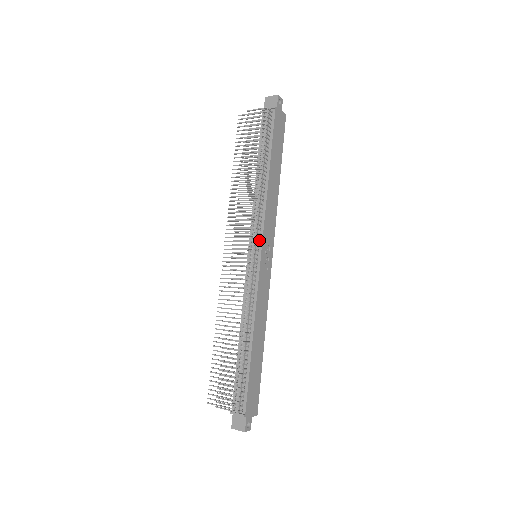
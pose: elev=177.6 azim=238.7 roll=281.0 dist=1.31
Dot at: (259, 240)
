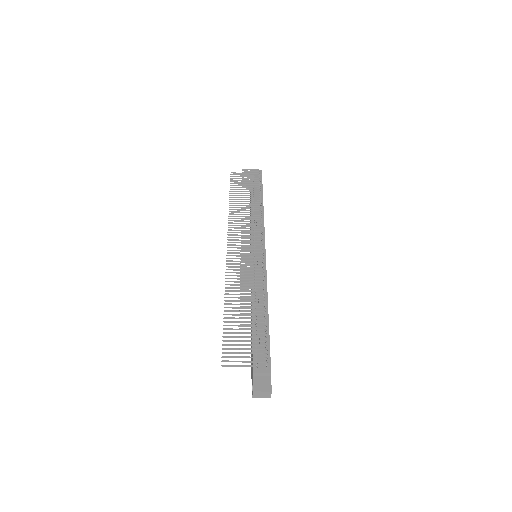
Dot at: occluded
